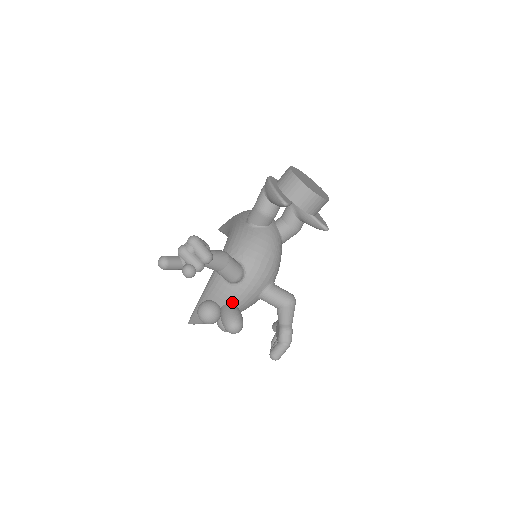
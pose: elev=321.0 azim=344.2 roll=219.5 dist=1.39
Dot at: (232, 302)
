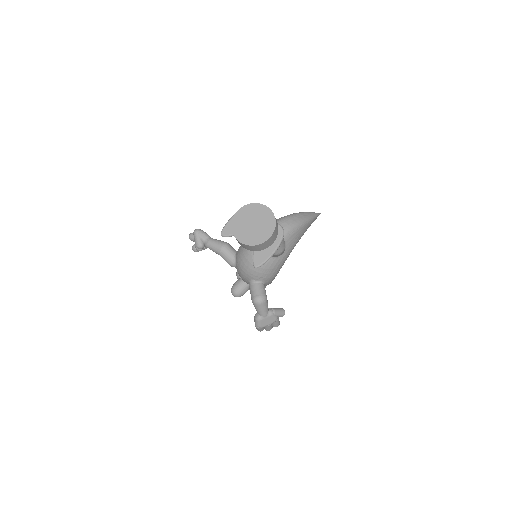
Dot at: occluded
